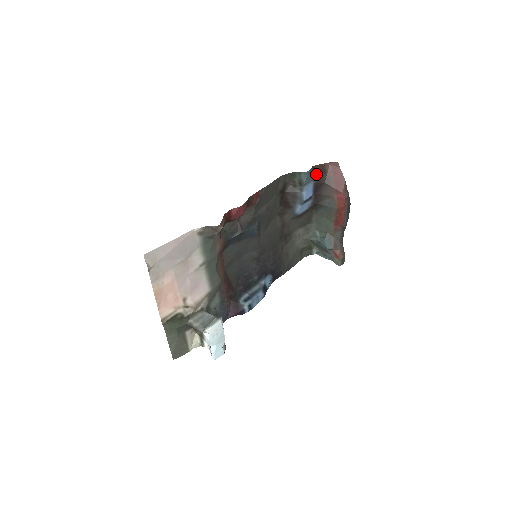
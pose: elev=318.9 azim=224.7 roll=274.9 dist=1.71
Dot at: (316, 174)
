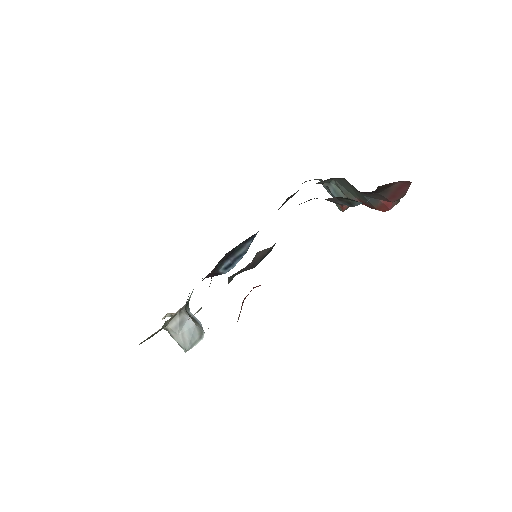
Dot at: (375, 190)
